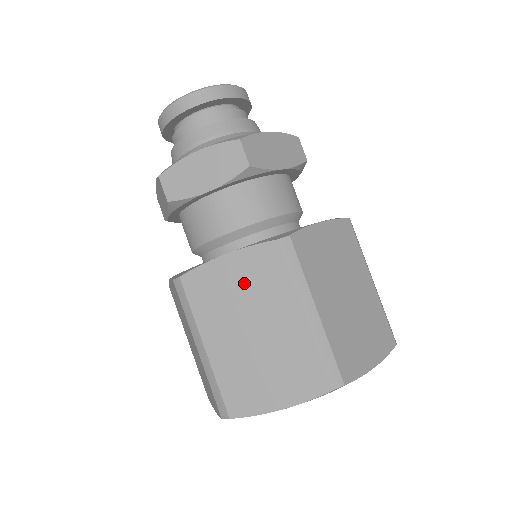
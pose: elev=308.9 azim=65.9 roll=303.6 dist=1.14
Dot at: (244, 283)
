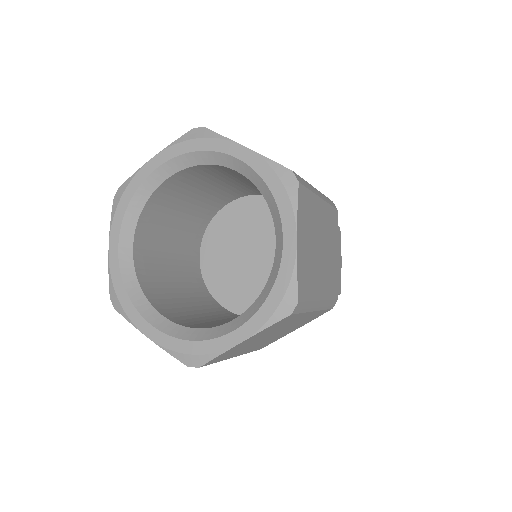
Dot at: occluded
